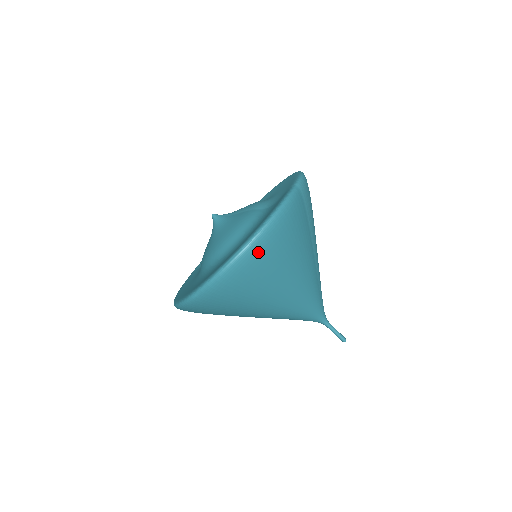
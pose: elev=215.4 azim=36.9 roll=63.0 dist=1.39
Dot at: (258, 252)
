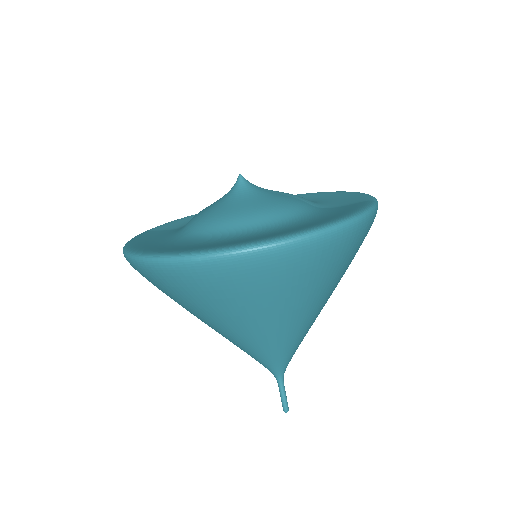
Dot at: (319, 250)
